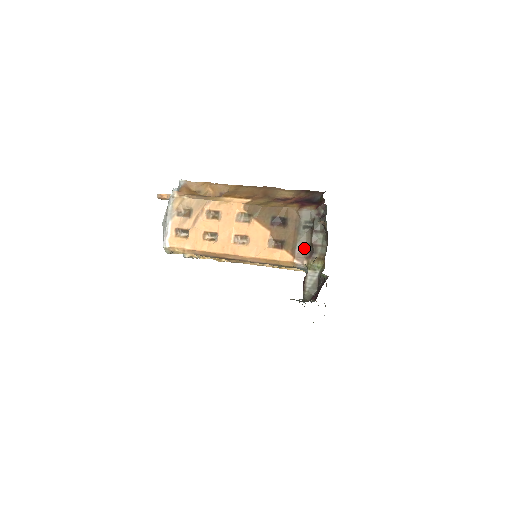
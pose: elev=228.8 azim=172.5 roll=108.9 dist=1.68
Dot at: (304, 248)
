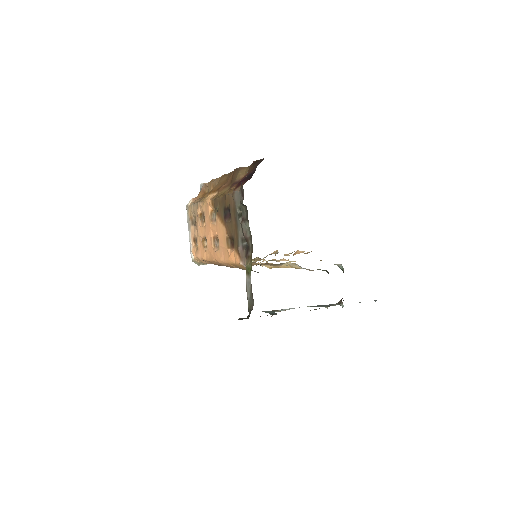
Dot at: (245, 244)
